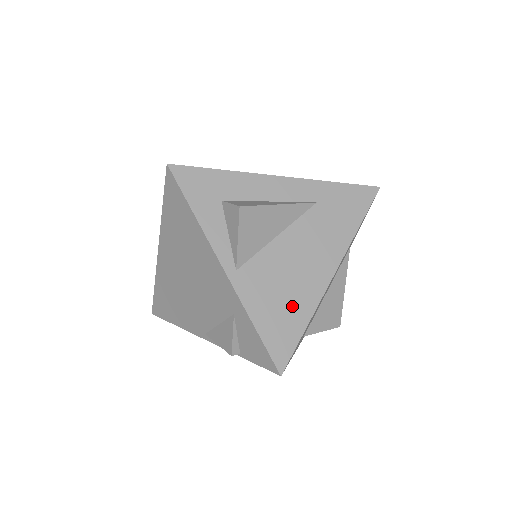
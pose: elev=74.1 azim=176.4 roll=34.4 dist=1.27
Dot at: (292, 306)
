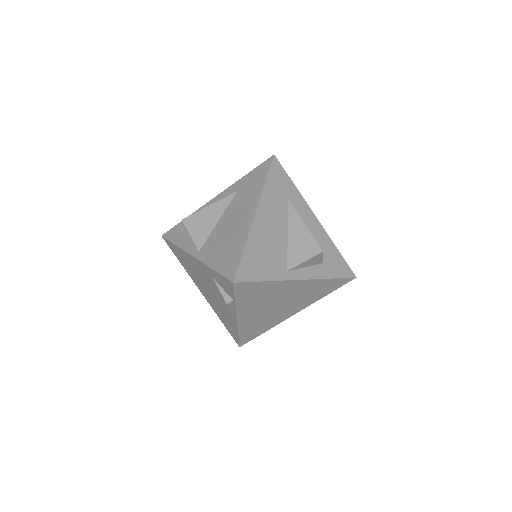
Dot at: (233, 245)
